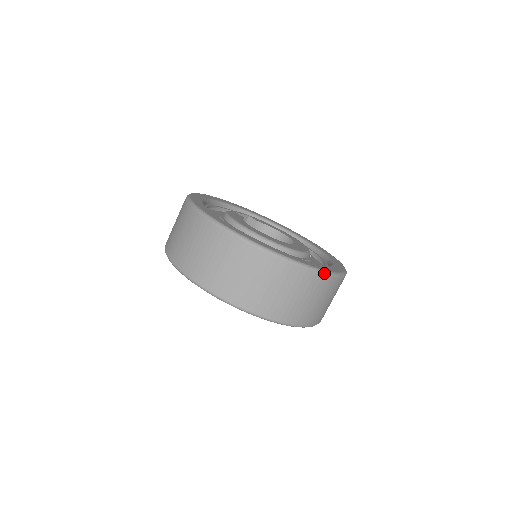
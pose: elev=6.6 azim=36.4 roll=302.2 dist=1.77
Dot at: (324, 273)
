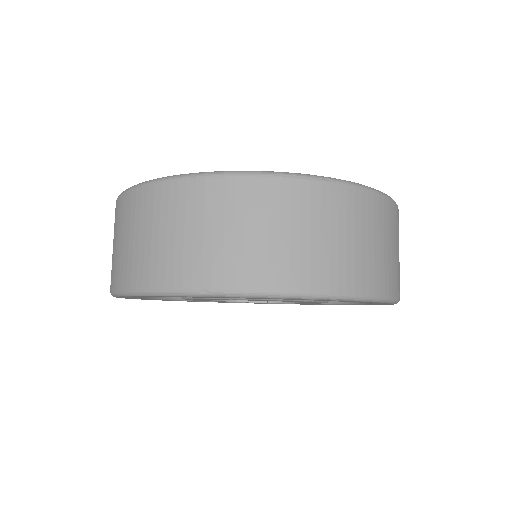
Dot at: (228, 174)
